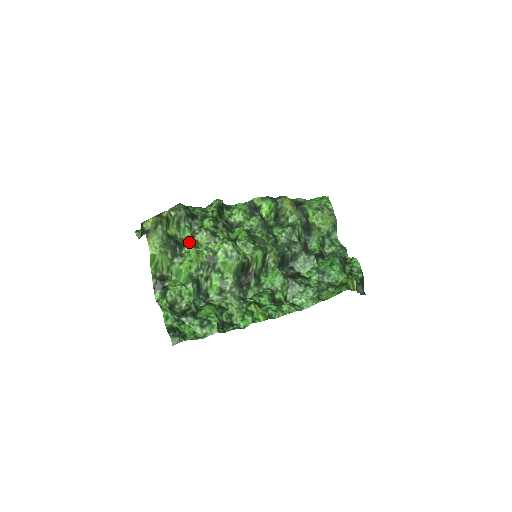
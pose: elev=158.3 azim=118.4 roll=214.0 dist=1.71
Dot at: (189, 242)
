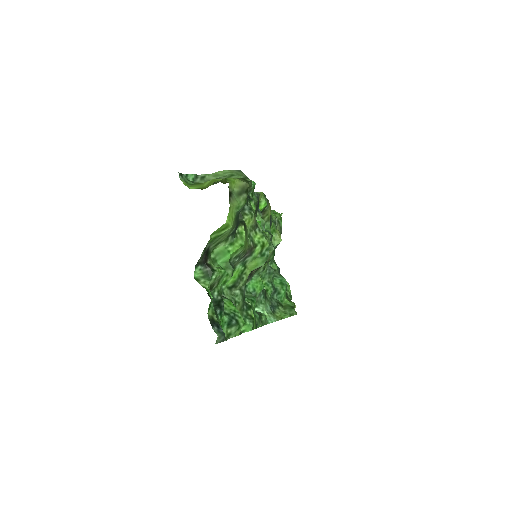
Dot at: occluded
